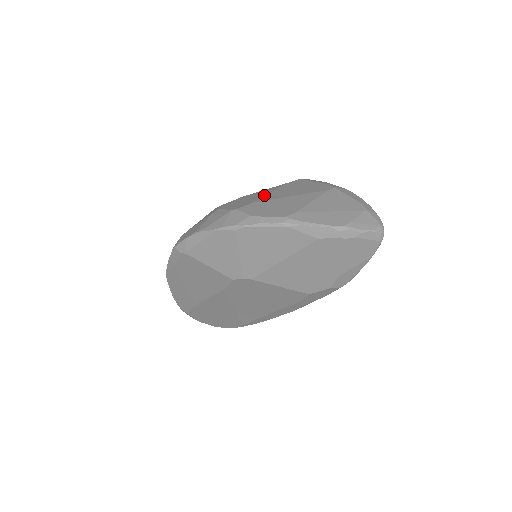
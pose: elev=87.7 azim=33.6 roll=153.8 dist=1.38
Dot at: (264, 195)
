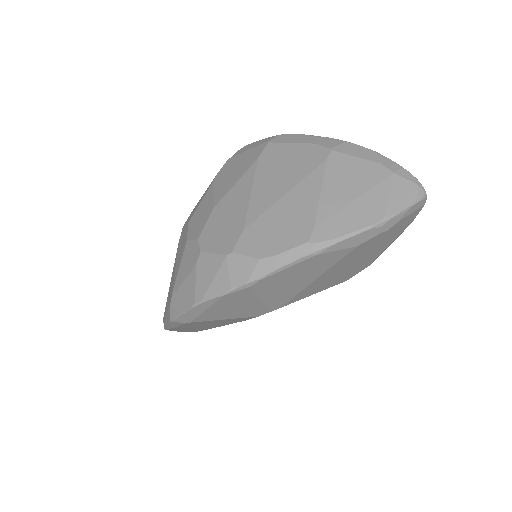
Dot at: (247, 203)
